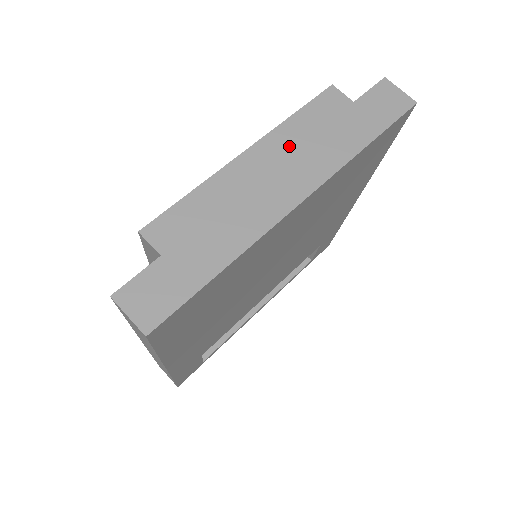
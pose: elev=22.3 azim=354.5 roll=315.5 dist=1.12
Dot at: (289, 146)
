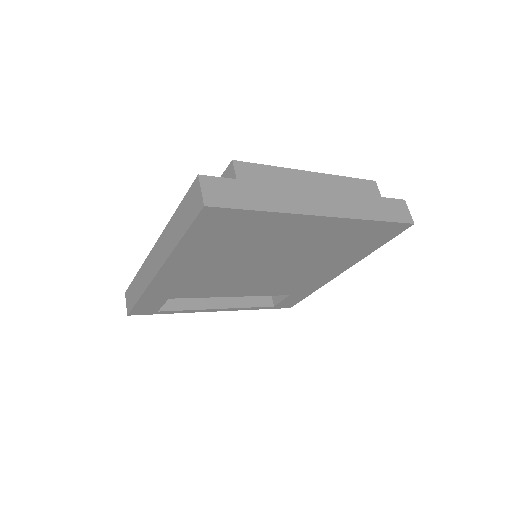
Dot at: (335, 188)
